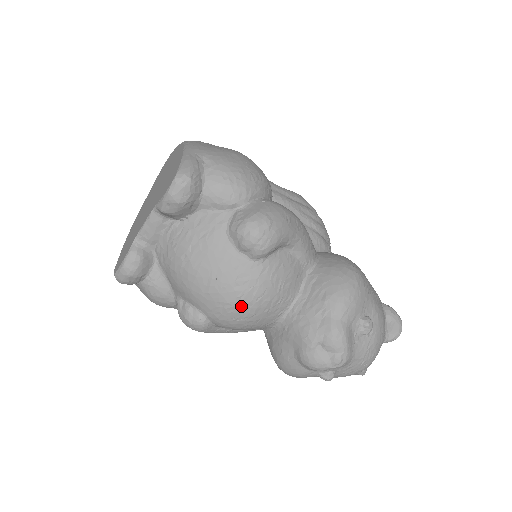
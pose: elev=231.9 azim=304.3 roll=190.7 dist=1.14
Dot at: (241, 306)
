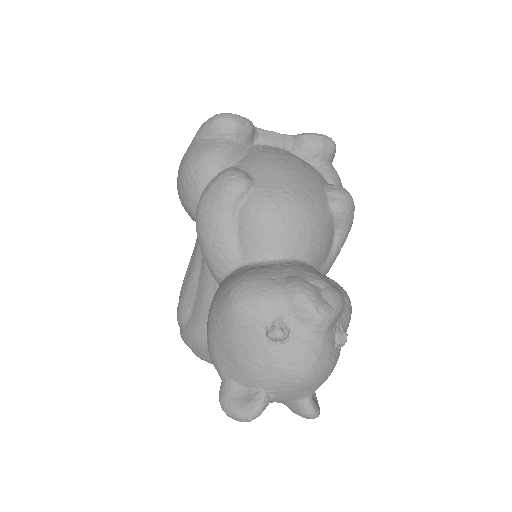
Dot at: (297, 205)
